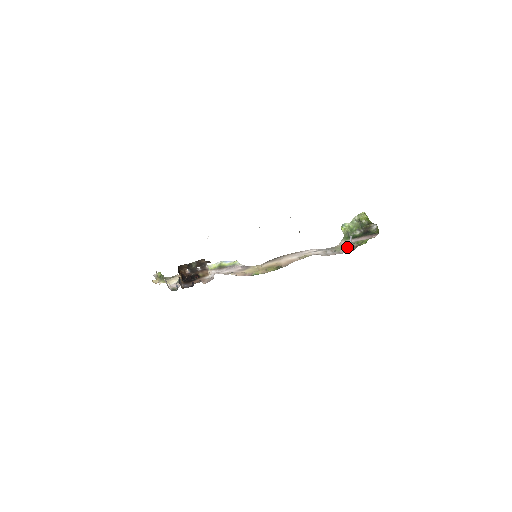
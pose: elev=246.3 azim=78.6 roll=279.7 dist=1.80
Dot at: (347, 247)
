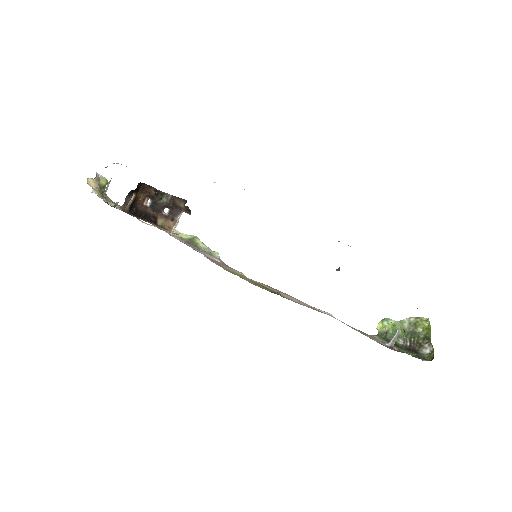
Dot at: (383, 343)
